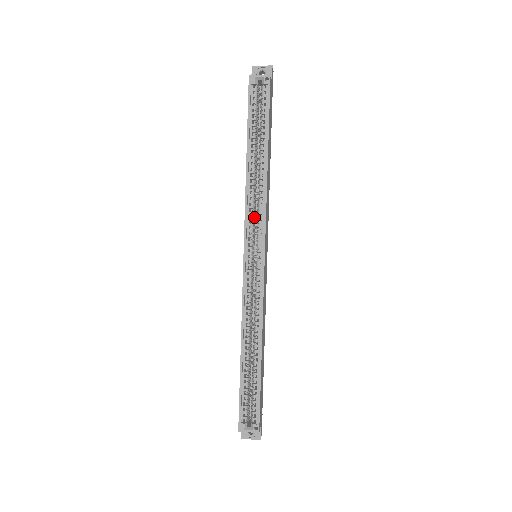
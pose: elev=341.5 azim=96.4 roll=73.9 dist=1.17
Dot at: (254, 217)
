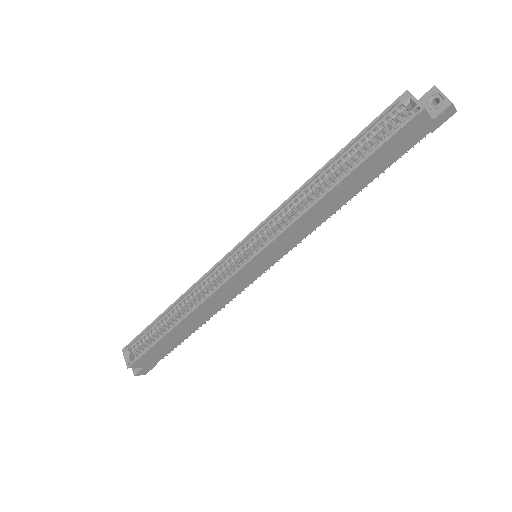
Dot at: (280, 223)
